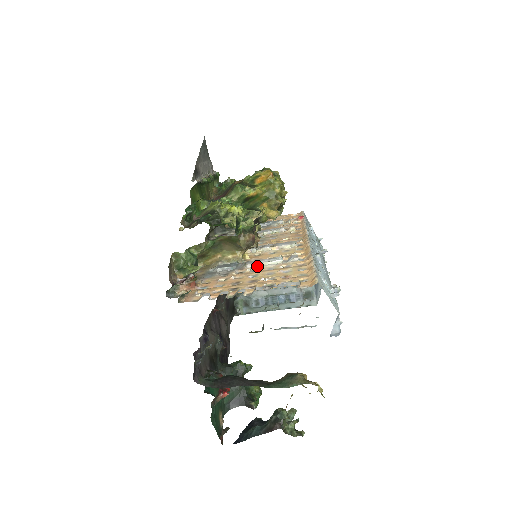
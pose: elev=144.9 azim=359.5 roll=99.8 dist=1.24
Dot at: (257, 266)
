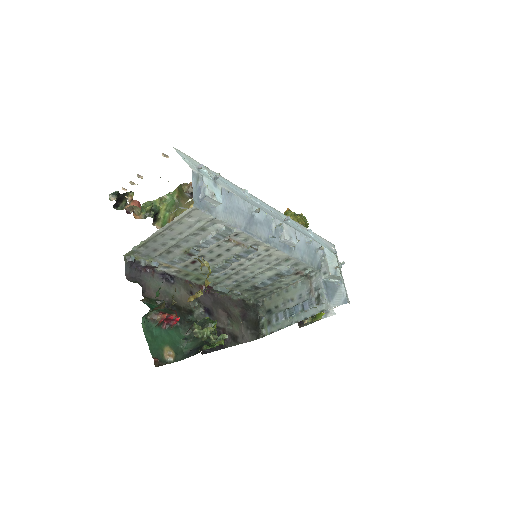
Dot at: (190, 199)
